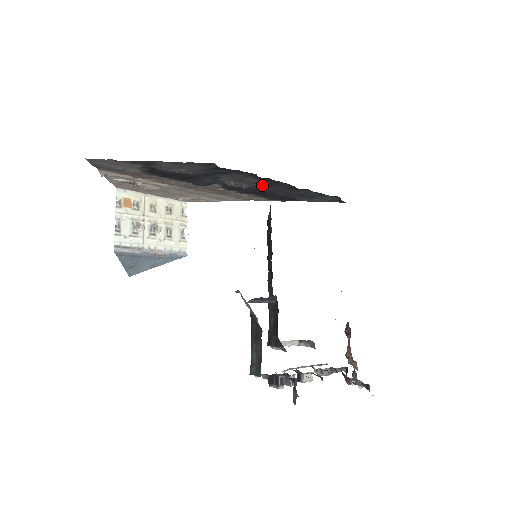
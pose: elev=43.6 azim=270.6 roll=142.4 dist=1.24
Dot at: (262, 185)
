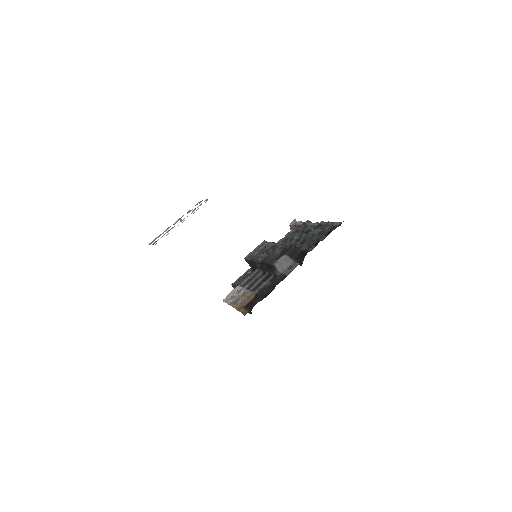
Dot at: occluded
